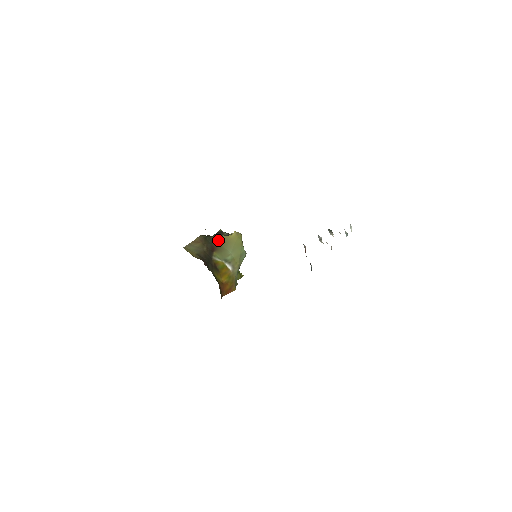
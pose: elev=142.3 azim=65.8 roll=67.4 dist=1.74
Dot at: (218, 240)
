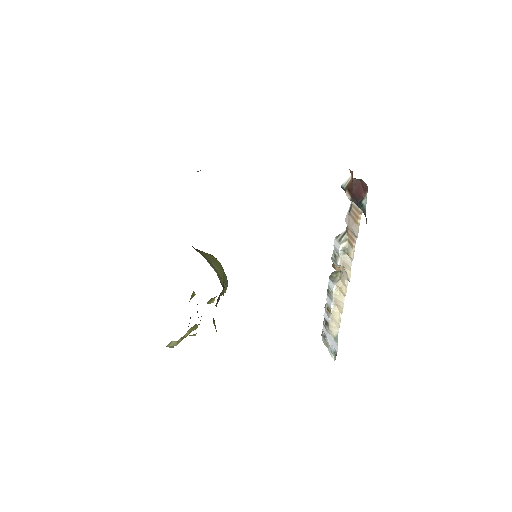
Dot at: occluded
